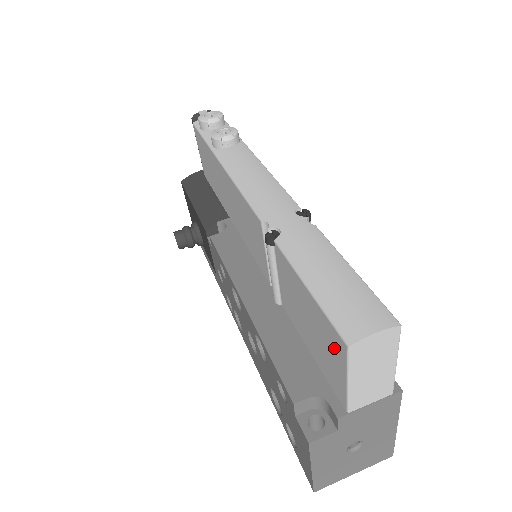
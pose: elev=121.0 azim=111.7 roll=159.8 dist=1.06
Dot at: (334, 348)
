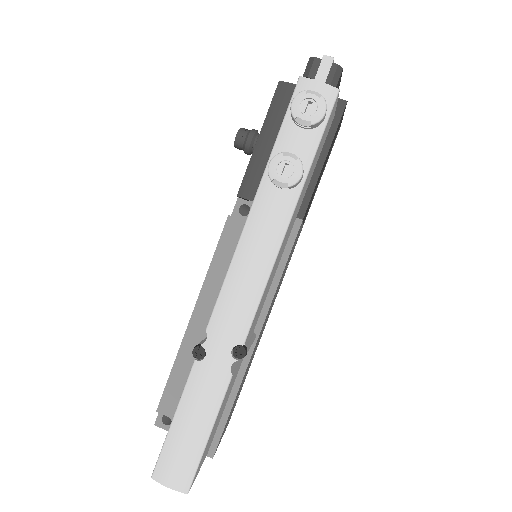
Dot at: occluded
